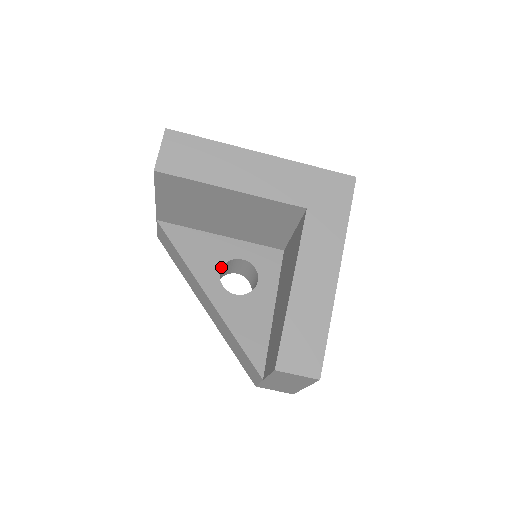
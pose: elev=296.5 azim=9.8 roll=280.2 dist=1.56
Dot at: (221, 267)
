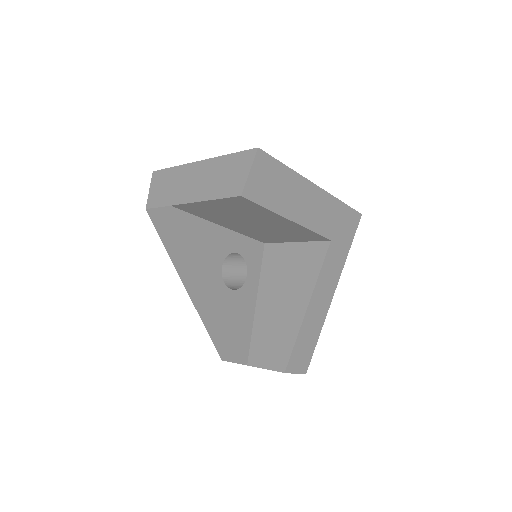
Dot at: occluded
